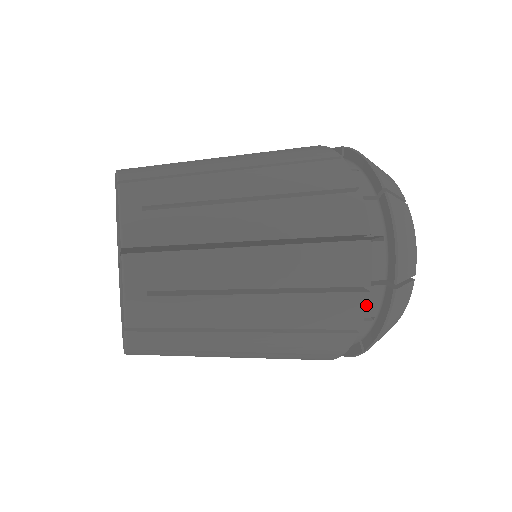
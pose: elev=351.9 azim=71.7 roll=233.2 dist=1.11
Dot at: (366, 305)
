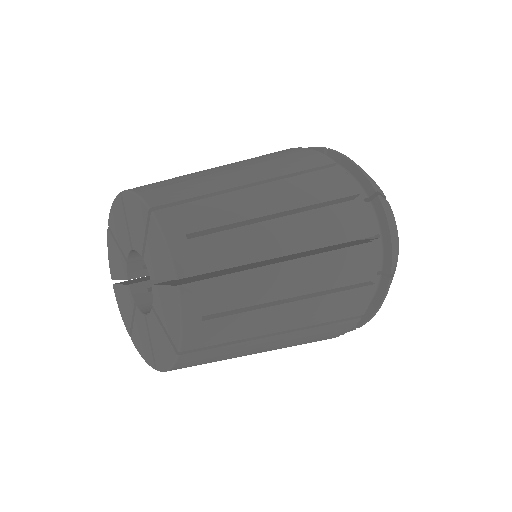
Dot at: (371, 295)
